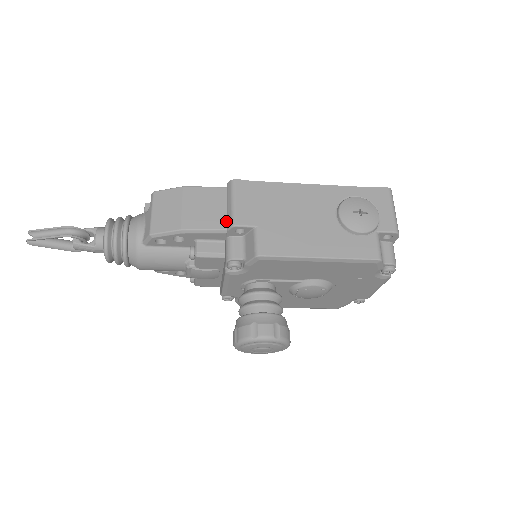
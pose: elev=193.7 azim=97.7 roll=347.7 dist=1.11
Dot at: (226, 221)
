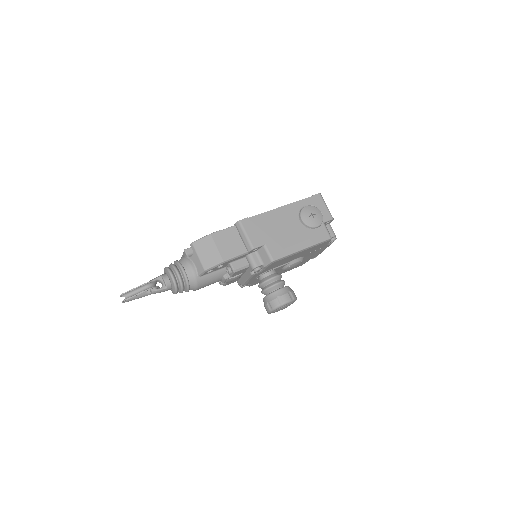
Dot at: (245, 247)
